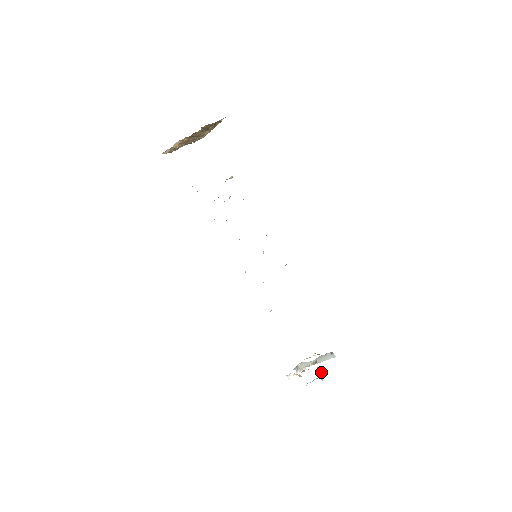
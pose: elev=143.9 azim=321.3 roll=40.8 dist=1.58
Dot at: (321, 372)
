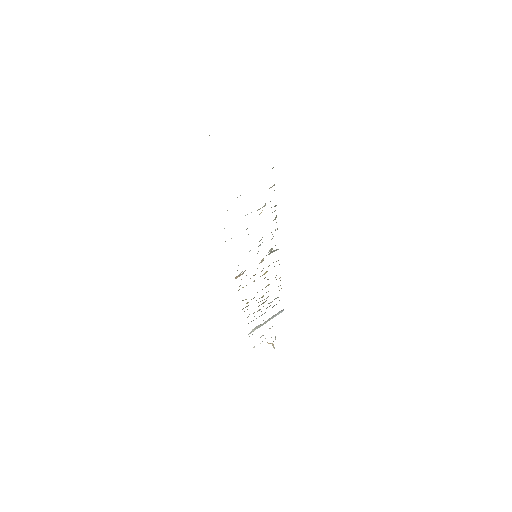
Dot at: occluded
